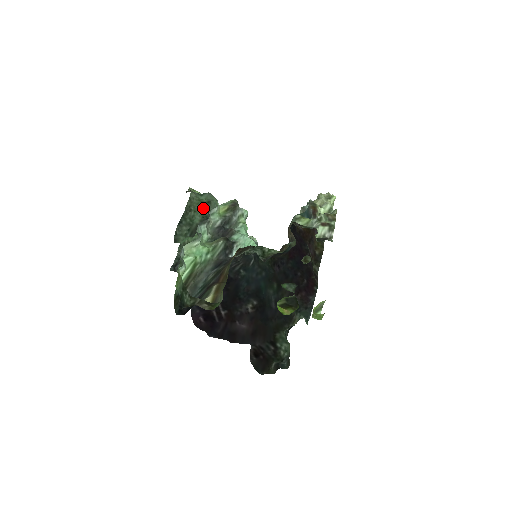
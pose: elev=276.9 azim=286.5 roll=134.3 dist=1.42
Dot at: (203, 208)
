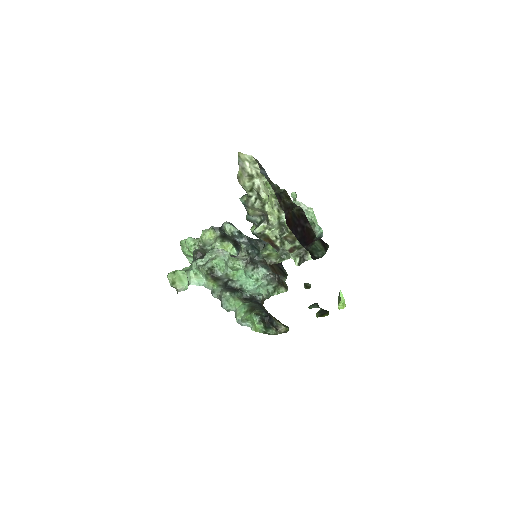
Dot at: (188, 270)
